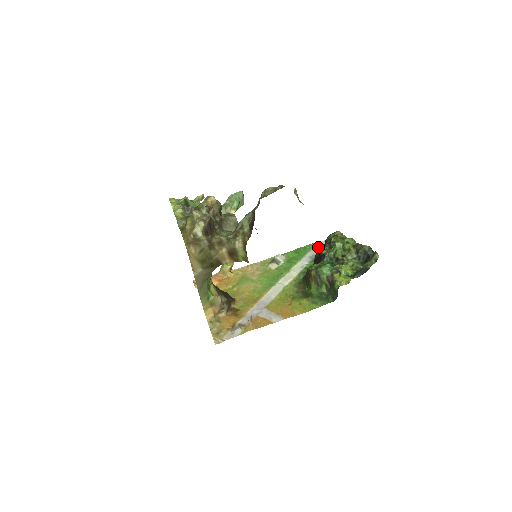
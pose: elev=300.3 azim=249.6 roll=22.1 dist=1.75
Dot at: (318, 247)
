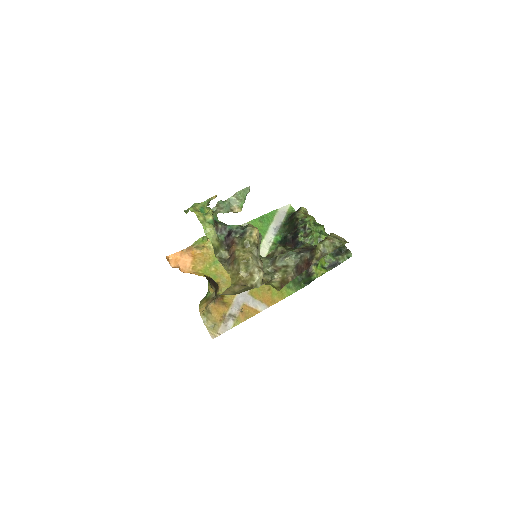
Dot at: (279, 216)
